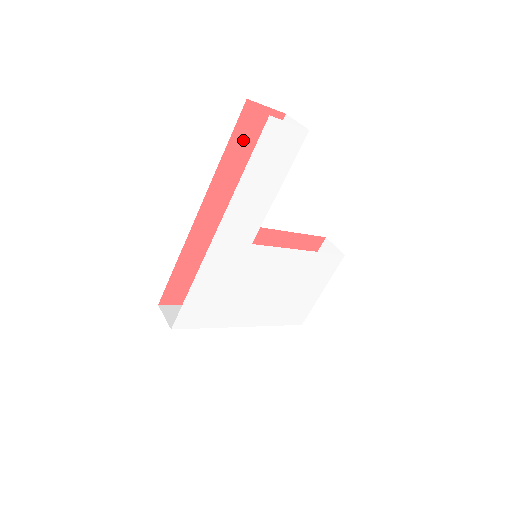
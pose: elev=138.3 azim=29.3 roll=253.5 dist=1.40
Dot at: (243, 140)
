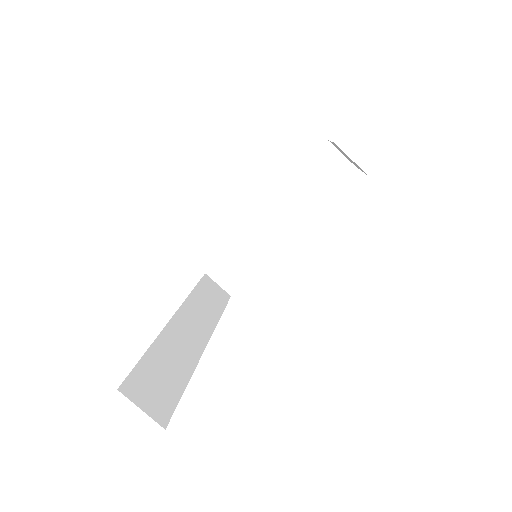
Dot at: occluded
